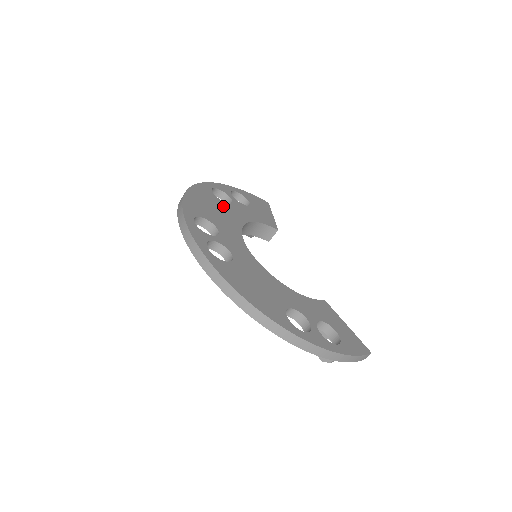
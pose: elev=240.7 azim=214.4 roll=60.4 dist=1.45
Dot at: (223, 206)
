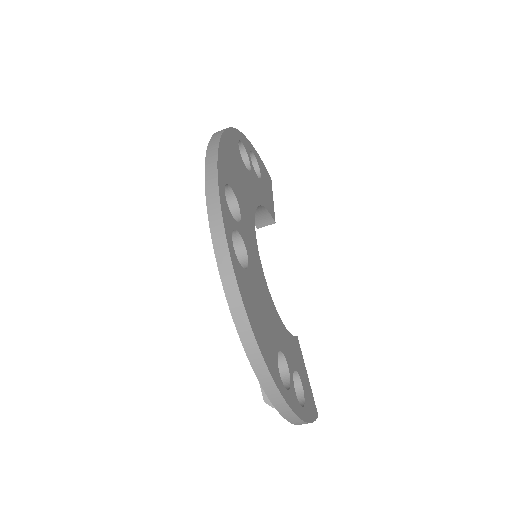
Dot at: (245, 173)
